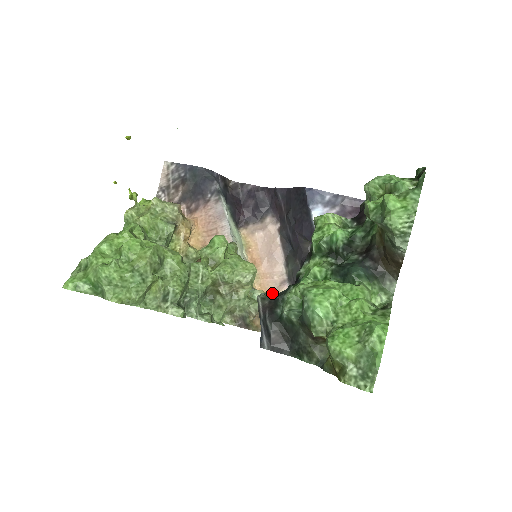
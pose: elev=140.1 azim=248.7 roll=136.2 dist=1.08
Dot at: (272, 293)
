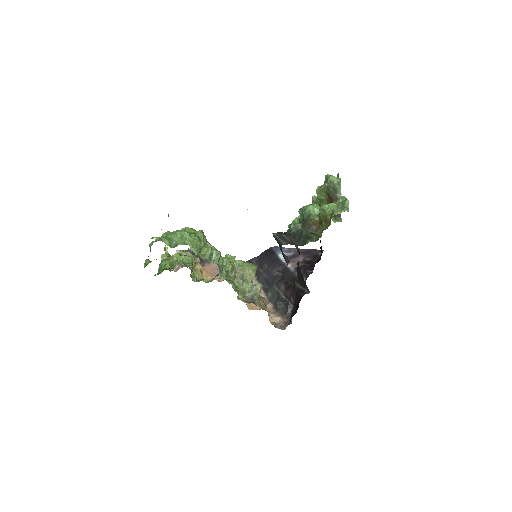
Dot at: (280, 232)
